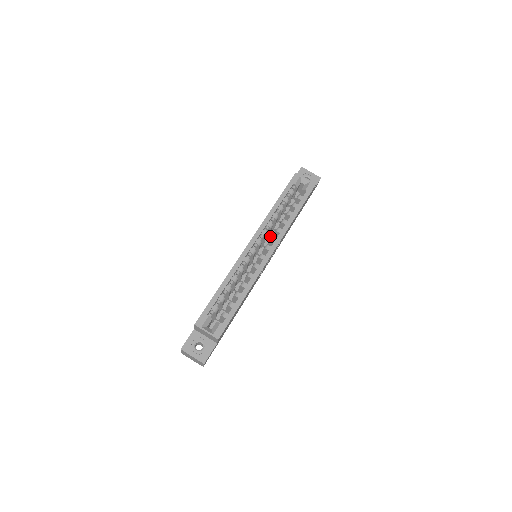
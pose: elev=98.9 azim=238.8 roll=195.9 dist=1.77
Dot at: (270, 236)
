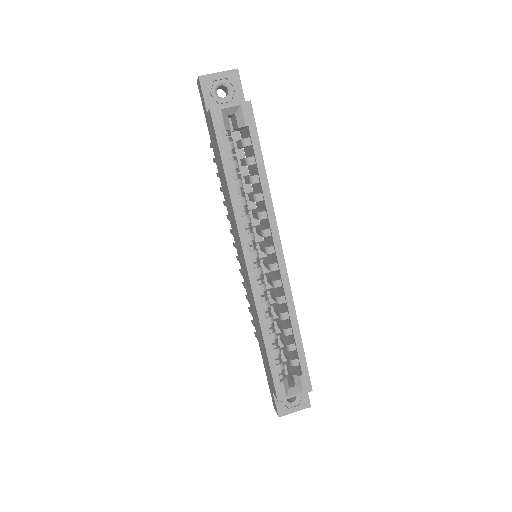
Dot at: occluded
